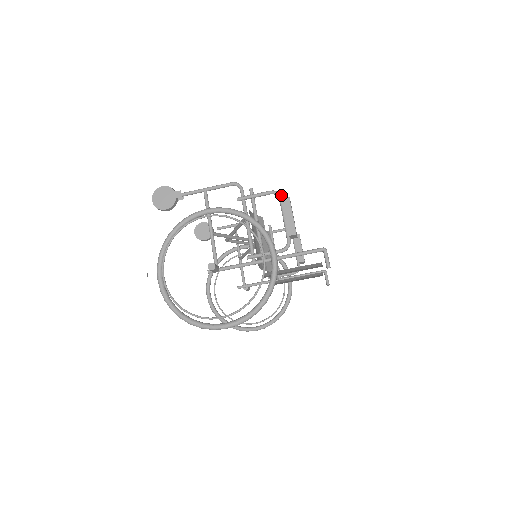
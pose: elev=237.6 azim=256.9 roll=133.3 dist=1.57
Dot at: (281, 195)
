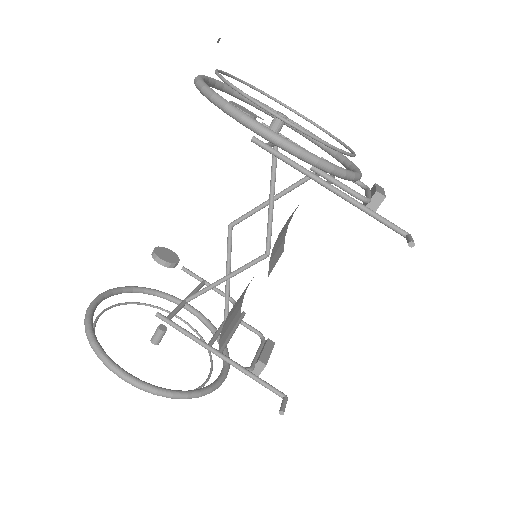
Dot at: occluded
